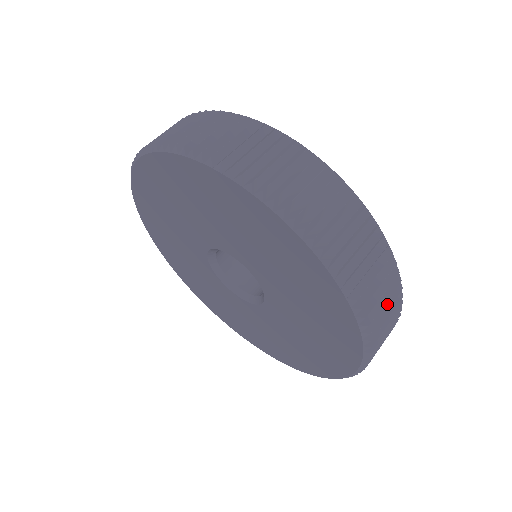
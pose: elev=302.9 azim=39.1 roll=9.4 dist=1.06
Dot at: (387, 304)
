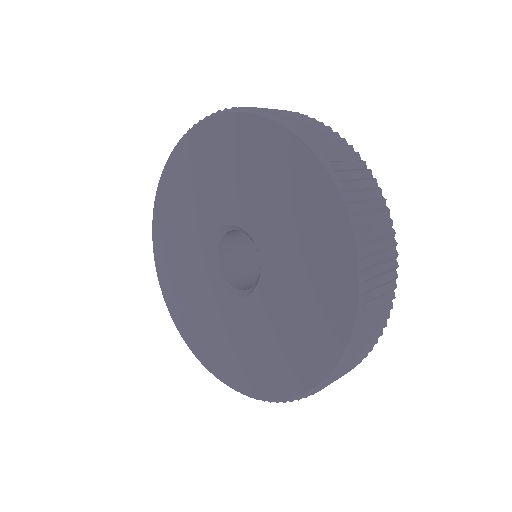
Dot at: (355, 170)
